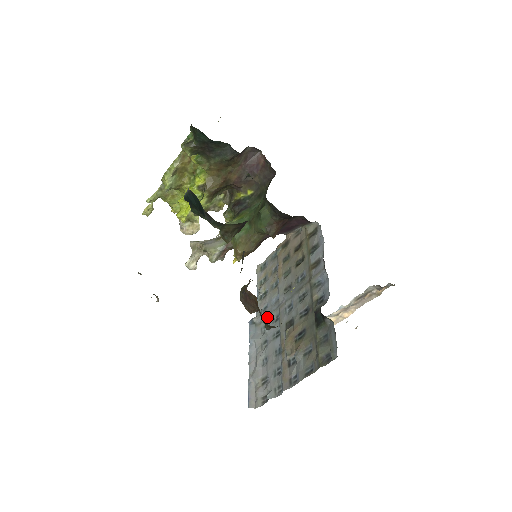
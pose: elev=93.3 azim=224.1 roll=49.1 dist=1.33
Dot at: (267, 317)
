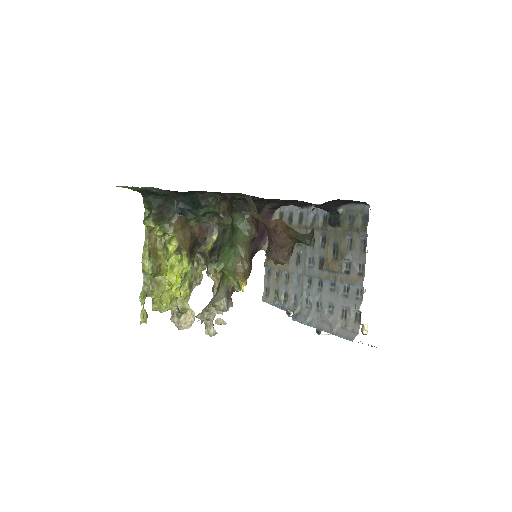
Dot at: (302, 294)
